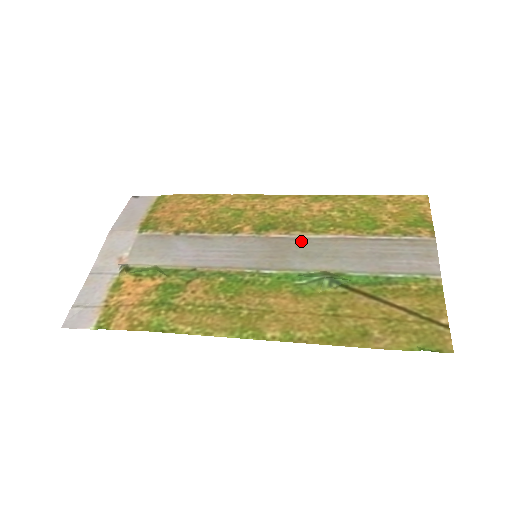
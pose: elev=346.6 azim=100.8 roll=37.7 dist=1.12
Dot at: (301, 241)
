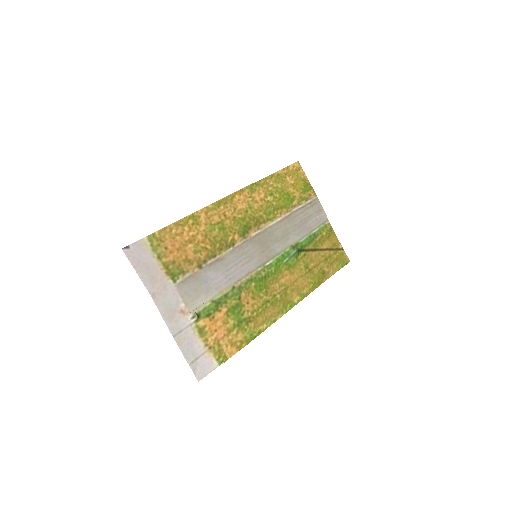
Dot at: (269, 231)
